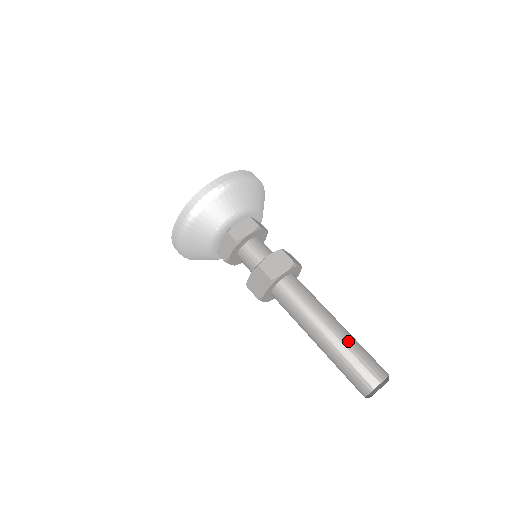
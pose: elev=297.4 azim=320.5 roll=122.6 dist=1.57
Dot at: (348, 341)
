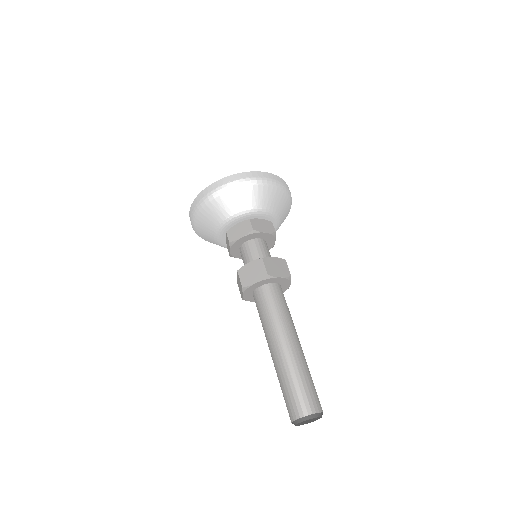
Dot at: (304, 363)
